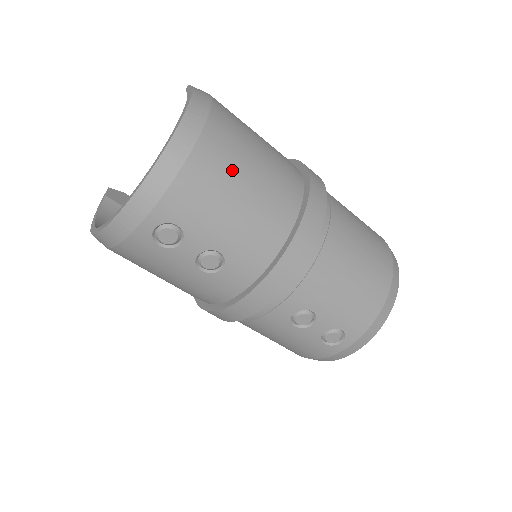
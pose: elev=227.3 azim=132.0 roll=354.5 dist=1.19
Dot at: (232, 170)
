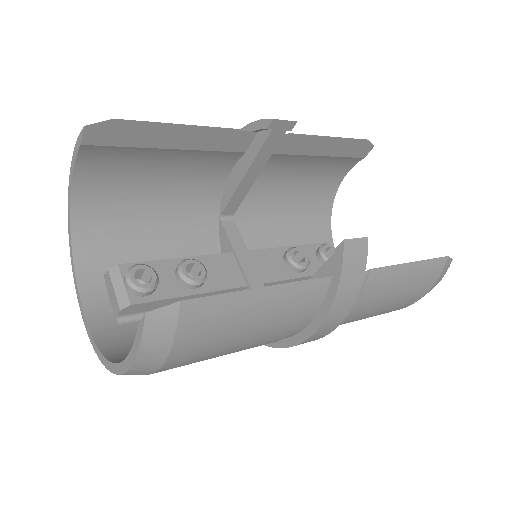
Dot at: occluded
